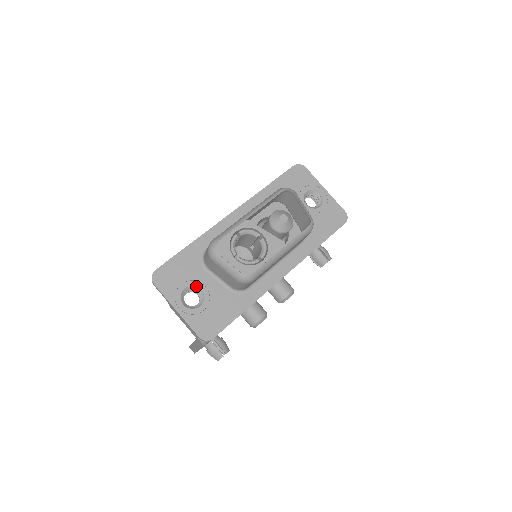
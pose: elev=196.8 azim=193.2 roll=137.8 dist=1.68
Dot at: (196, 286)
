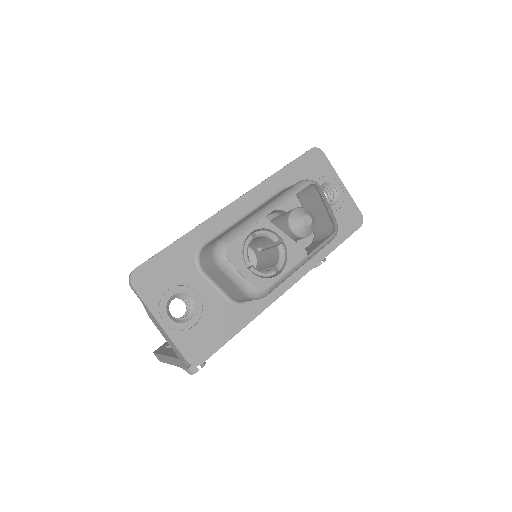
Dot at: (187, 293)
